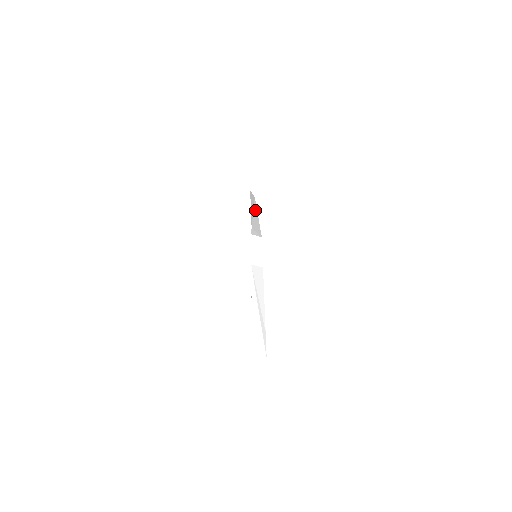
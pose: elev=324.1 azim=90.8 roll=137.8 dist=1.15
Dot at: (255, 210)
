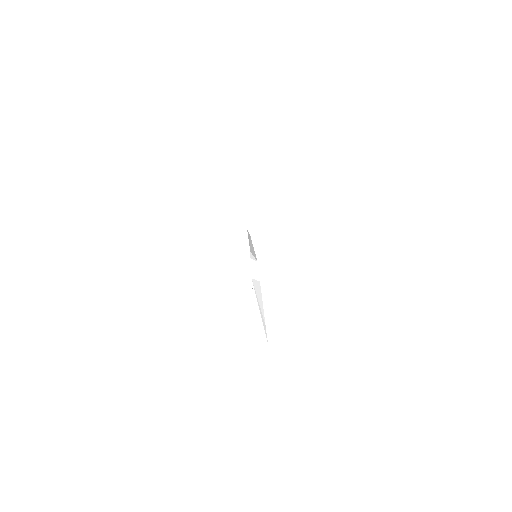
Dot at: (251, 243)
